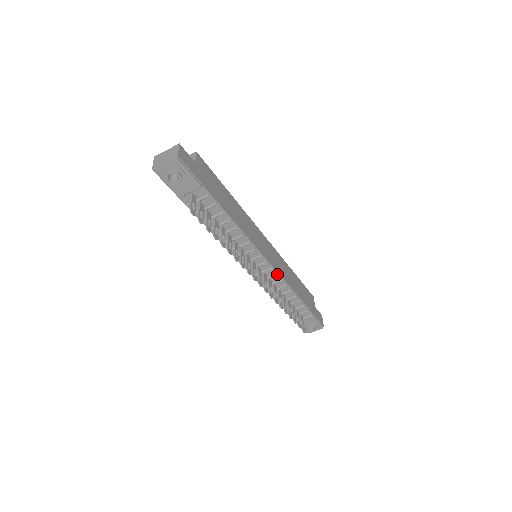
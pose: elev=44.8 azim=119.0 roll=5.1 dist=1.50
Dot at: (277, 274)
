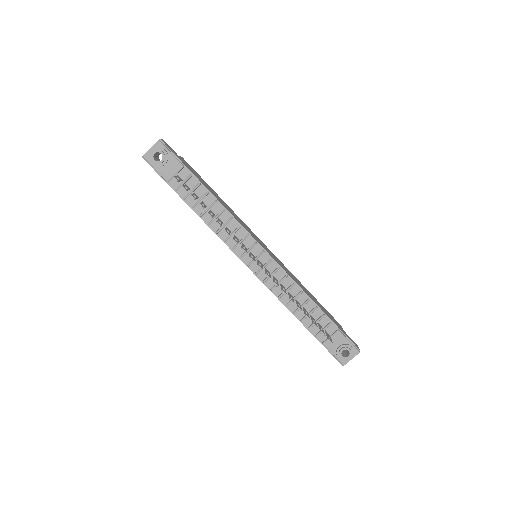
Dot at: (280, 269)
